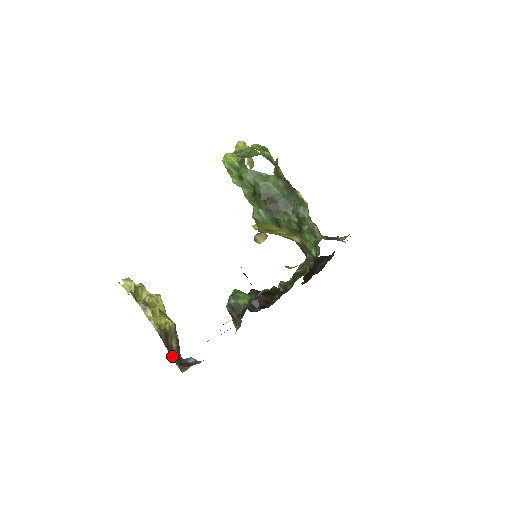
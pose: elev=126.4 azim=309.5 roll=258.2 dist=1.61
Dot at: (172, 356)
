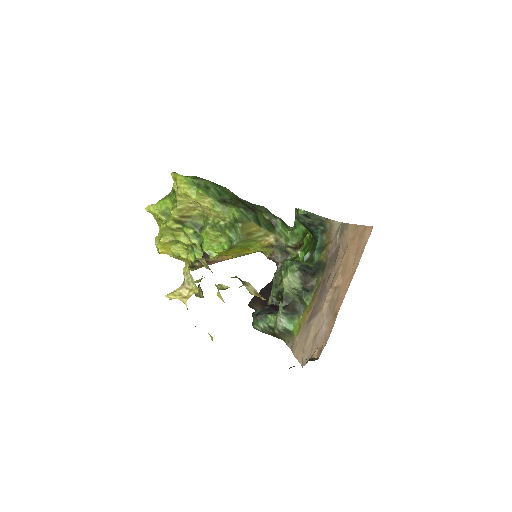
Dot at: occluded
